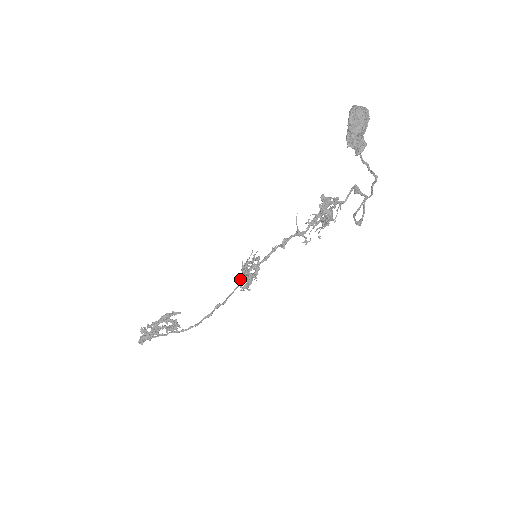
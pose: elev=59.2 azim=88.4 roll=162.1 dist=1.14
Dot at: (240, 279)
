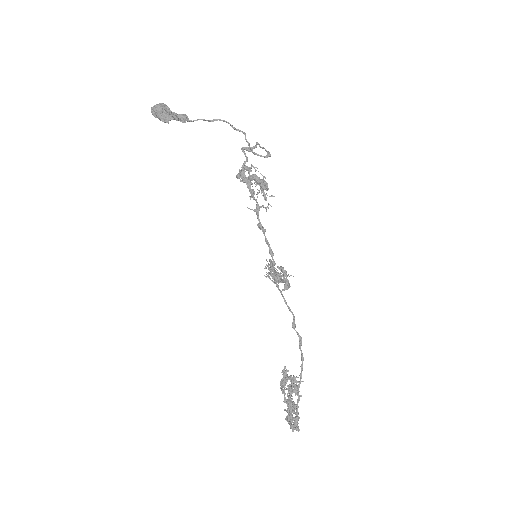
Dot at: (276, 286)
